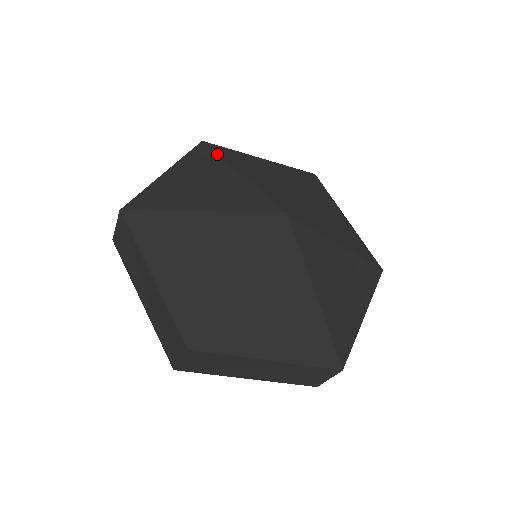
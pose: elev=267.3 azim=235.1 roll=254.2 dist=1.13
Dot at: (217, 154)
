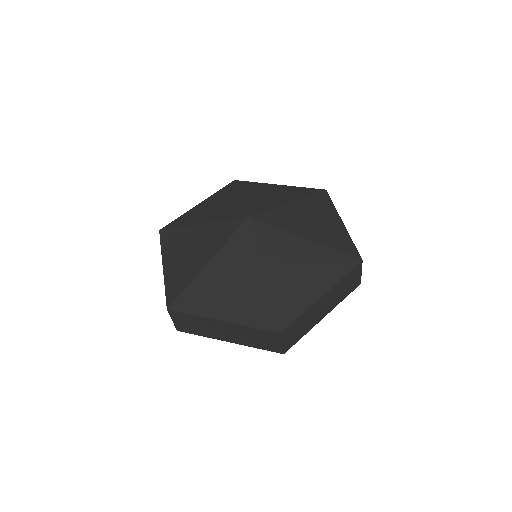
Dot at: (236, 187)
